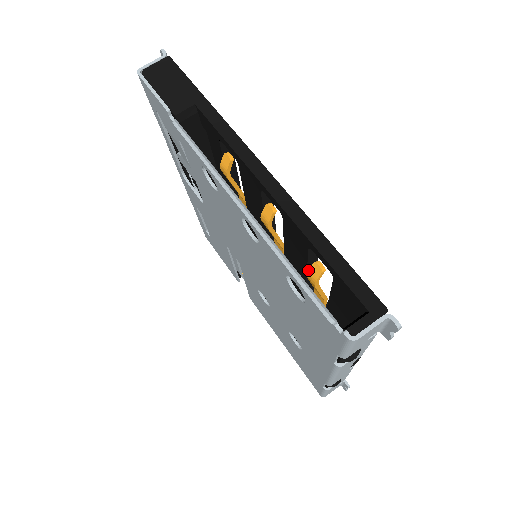
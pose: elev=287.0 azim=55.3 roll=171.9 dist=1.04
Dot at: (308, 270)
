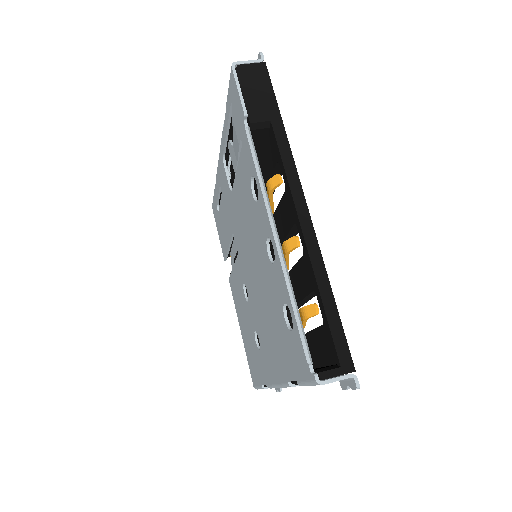
Dot at: (304, 306)
